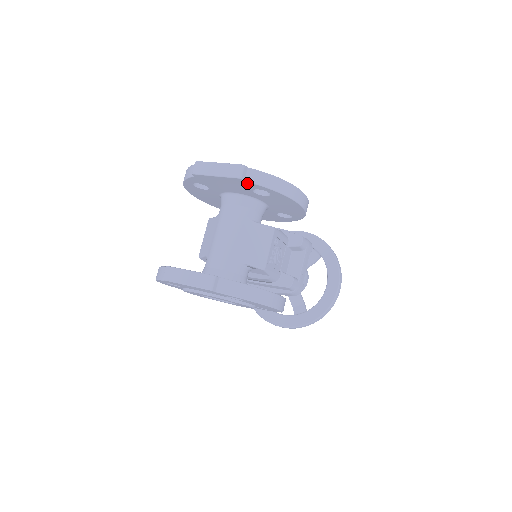
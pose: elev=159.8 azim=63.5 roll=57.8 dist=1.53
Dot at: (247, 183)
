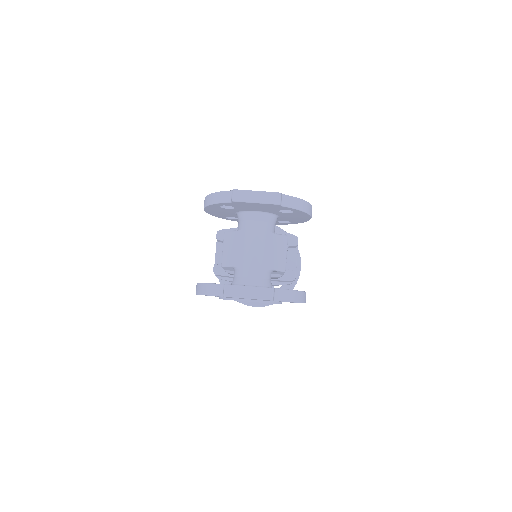
Dot at: (281, 207)
